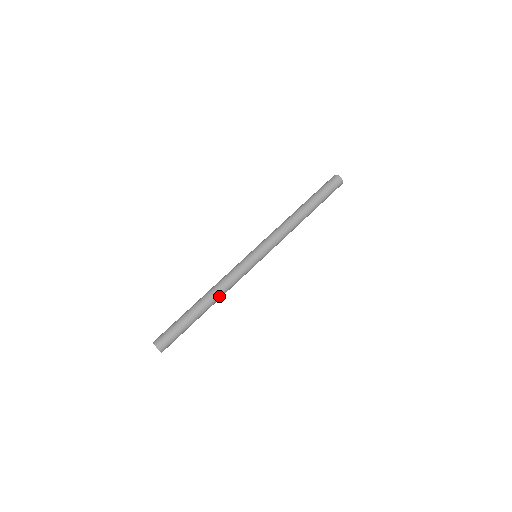
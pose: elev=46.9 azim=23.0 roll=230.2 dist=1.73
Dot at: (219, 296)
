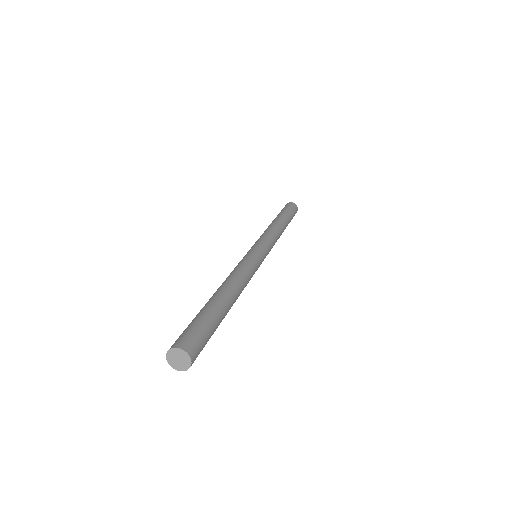
Dot at: (235, 282)
